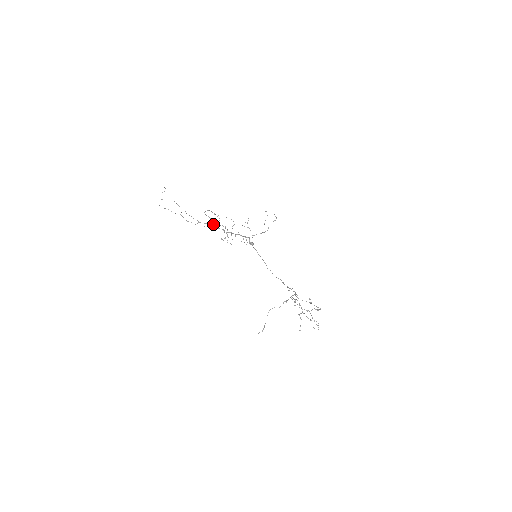
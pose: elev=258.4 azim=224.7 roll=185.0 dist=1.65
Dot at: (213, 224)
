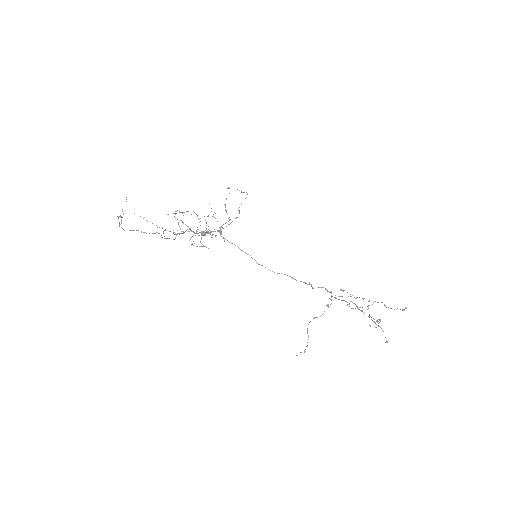
Dot at: (190, 230)
